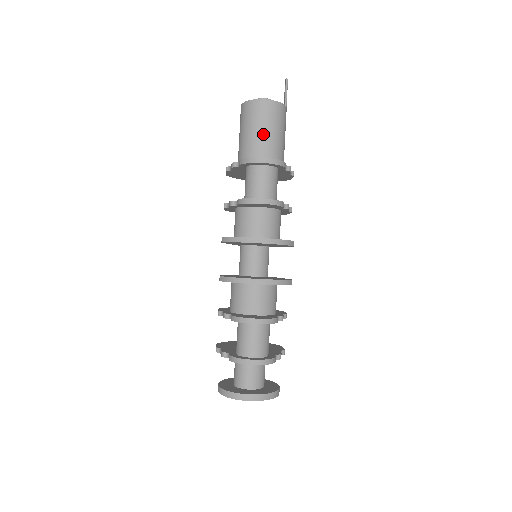
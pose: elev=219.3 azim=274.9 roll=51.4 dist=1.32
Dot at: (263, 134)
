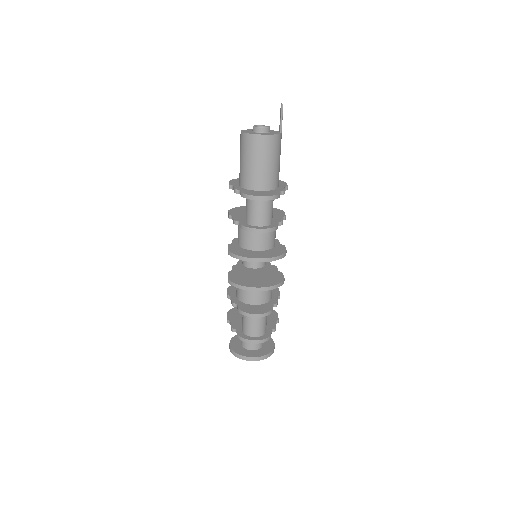
Dot at: (261, 166)
